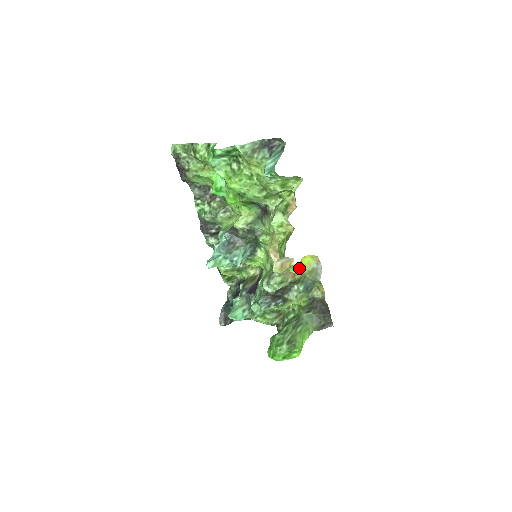
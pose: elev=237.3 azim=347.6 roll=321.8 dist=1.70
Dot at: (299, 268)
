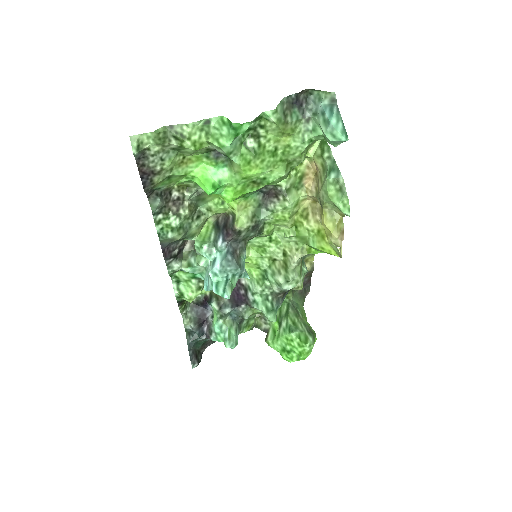
Dot at: occluded
